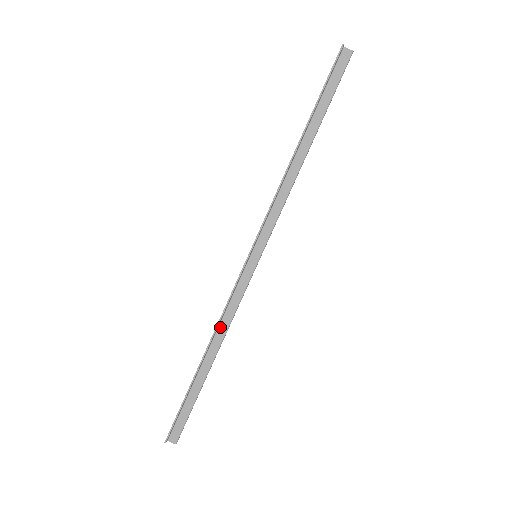
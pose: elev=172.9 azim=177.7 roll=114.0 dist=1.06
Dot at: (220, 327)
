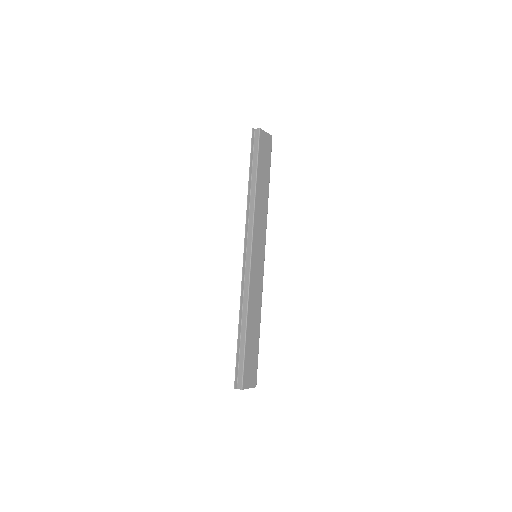
Dot at: (244, 303)
